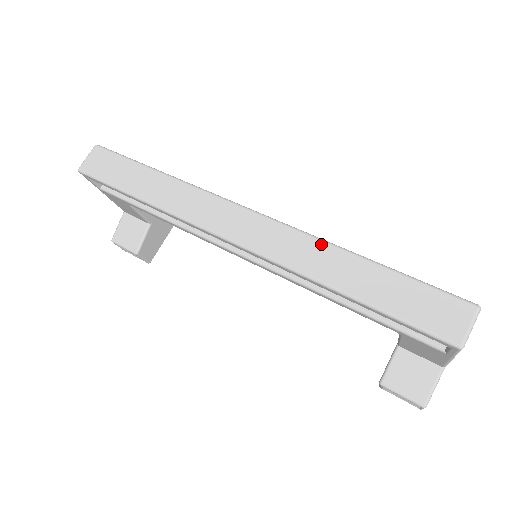
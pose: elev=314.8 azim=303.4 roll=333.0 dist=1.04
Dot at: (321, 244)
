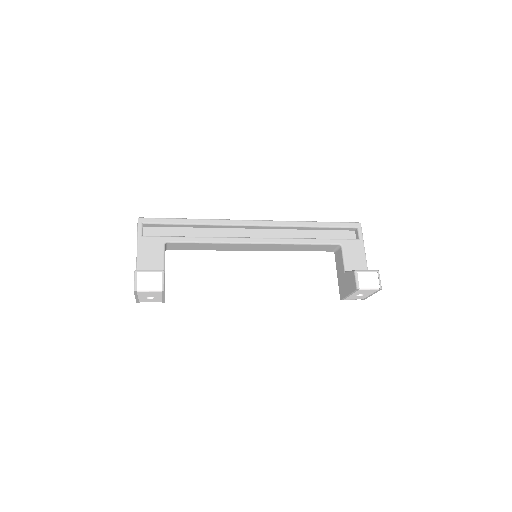
Dot at: occluded
